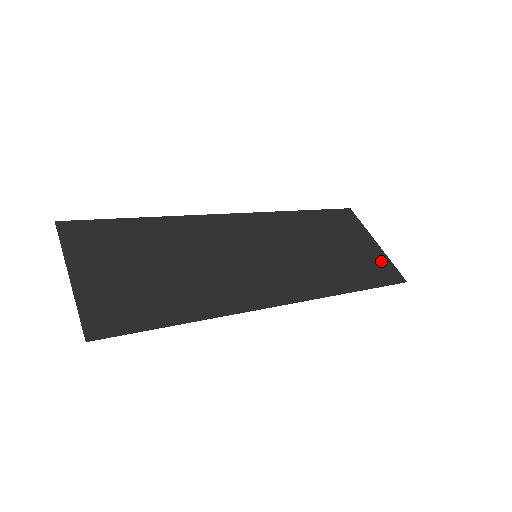
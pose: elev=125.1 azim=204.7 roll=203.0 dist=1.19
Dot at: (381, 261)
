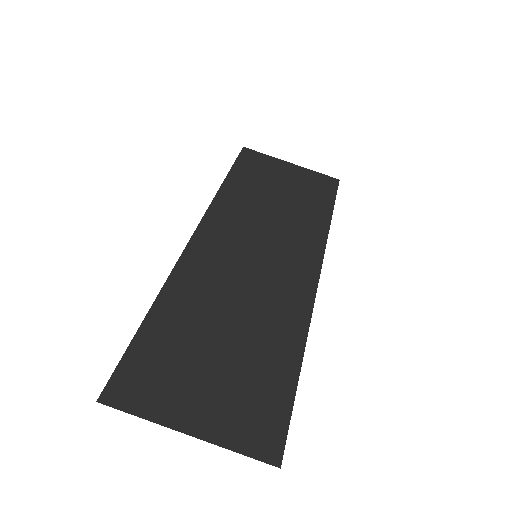
Dot at: (311, 177)
